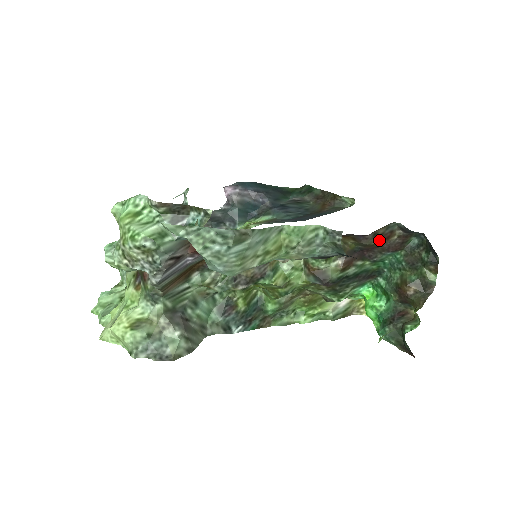
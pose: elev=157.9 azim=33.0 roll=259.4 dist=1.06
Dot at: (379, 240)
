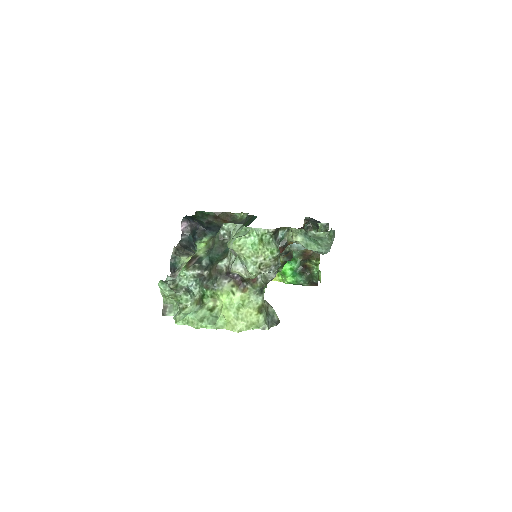
Dot at: occluded
